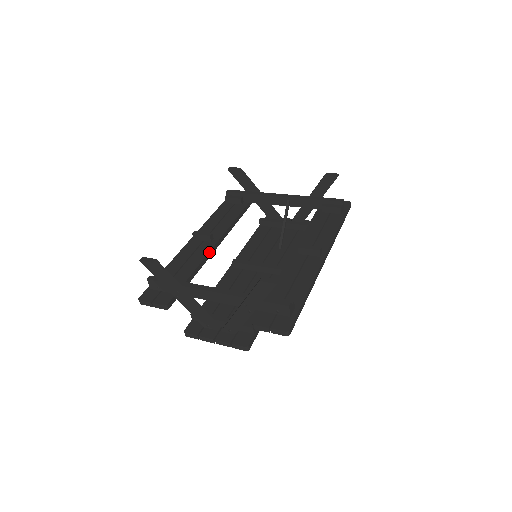
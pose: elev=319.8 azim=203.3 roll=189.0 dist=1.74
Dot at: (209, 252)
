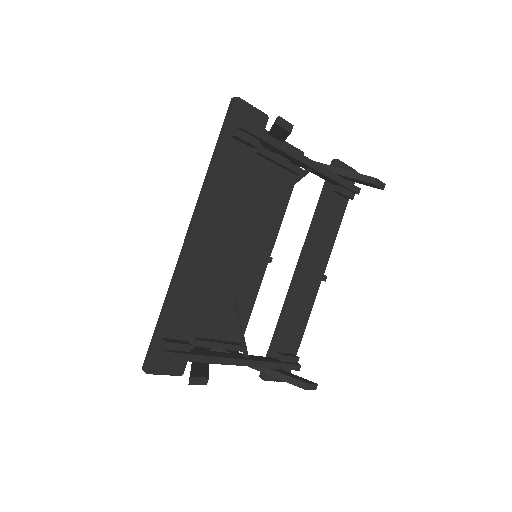
Dot at: (217, 271)
